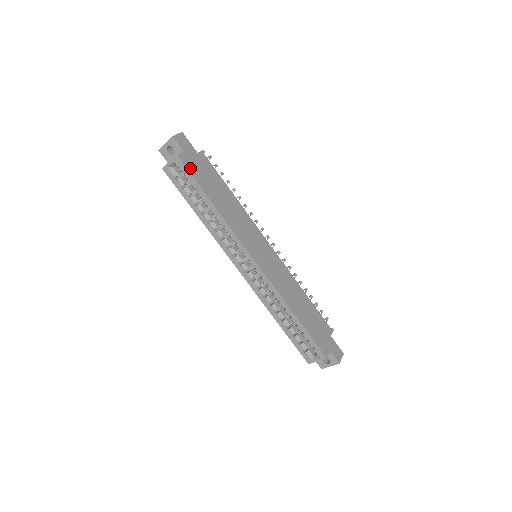
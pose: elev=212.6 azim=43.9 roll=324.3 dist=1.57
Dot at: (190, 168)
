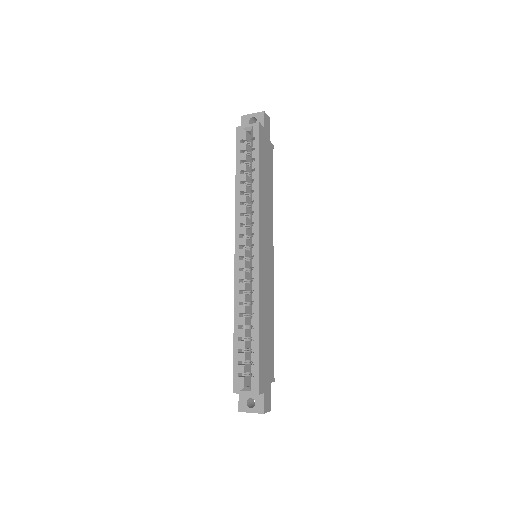
Dot at: (261, 140)
